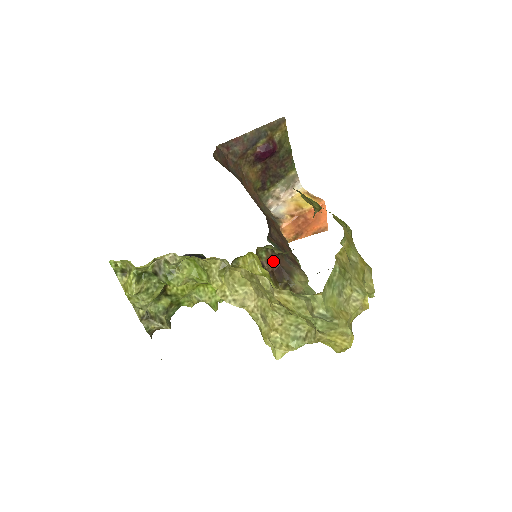
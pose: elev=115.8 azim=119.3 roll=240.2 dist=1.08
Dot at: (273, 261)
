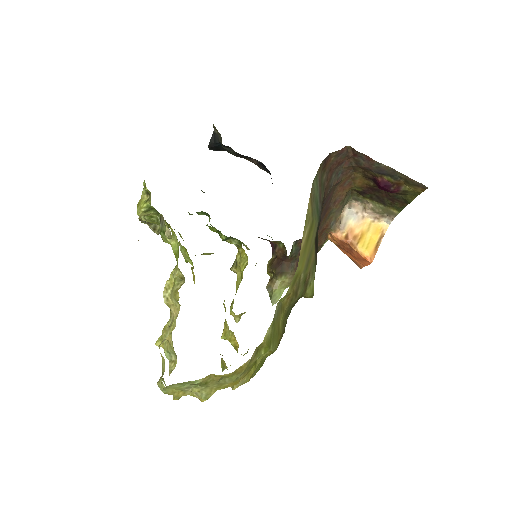
Dot at: (282, 255)
